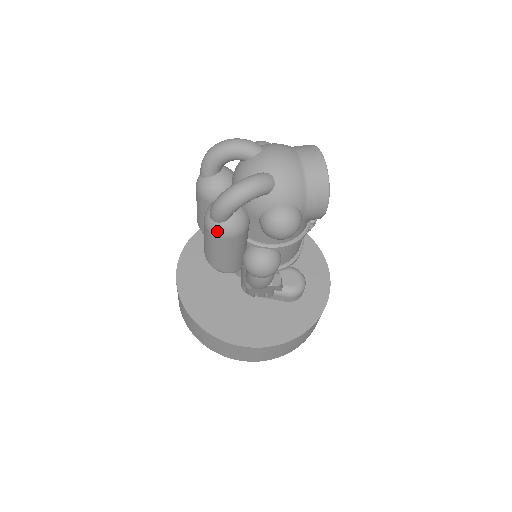
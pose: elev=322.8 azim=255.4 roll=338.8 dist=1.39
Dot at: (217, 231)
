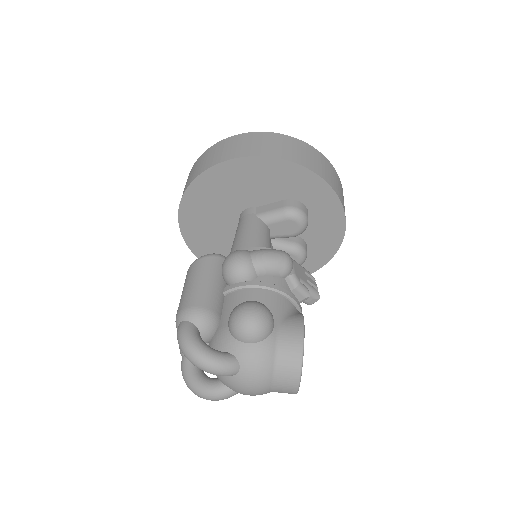
Dot at: occluded
